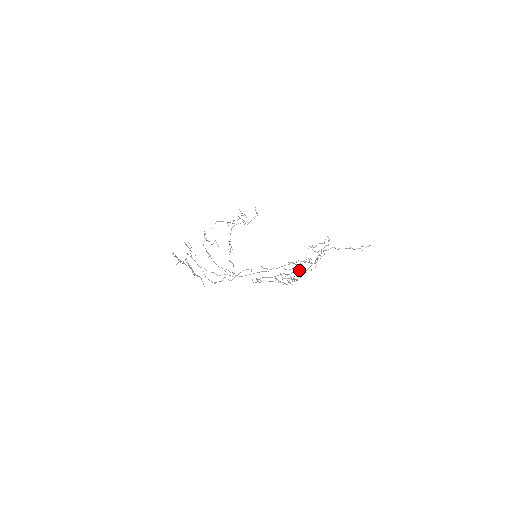
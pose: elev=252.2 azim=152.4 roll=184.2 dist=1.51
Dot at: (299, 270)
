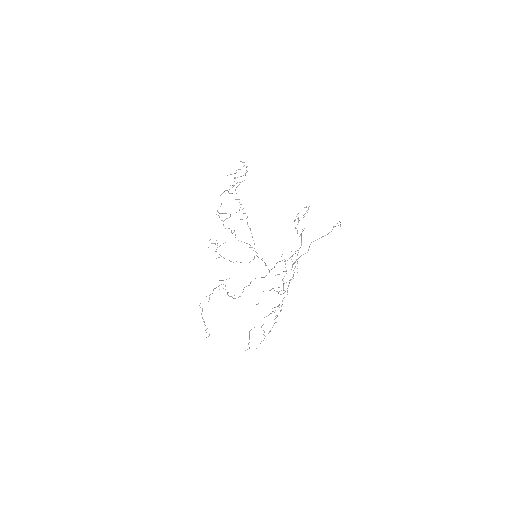
Dot at: (283, 288)
